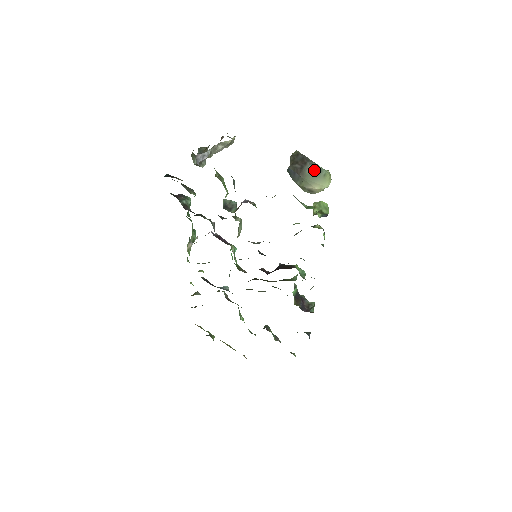
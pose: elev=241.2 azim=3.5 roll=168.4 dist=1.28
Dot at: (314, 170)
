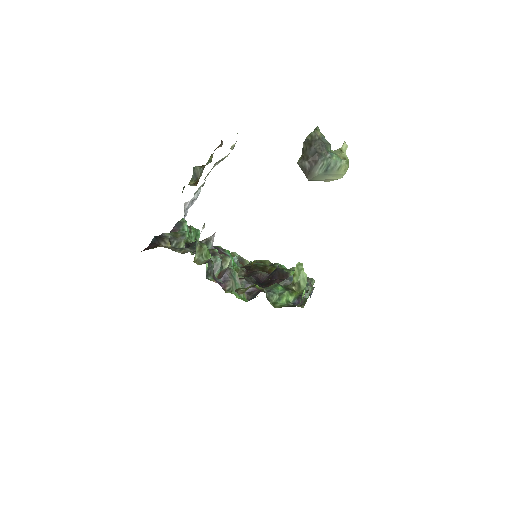
Dot at: (325, 168)
